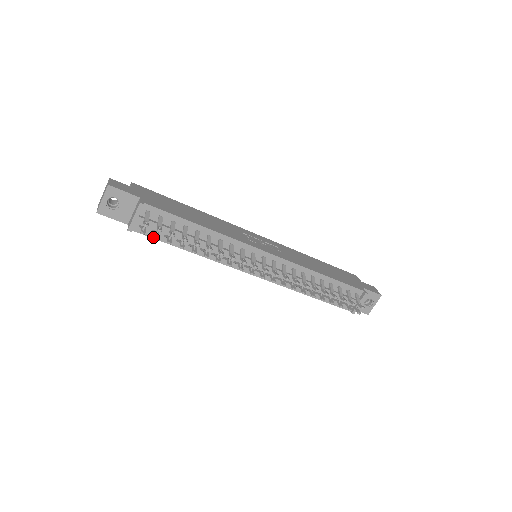
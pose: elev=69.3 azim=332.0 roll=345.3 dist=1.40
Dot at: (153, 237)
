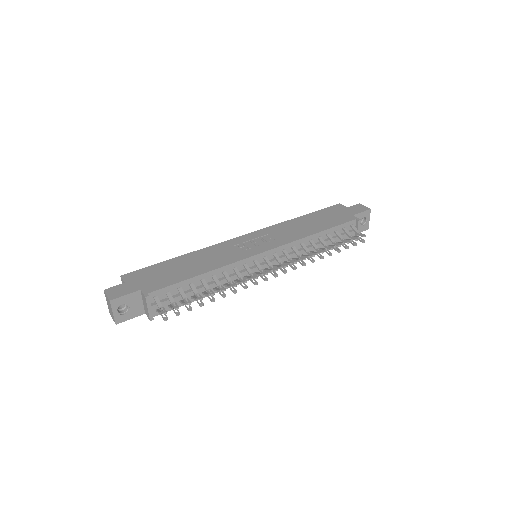
Dot at: occluded
